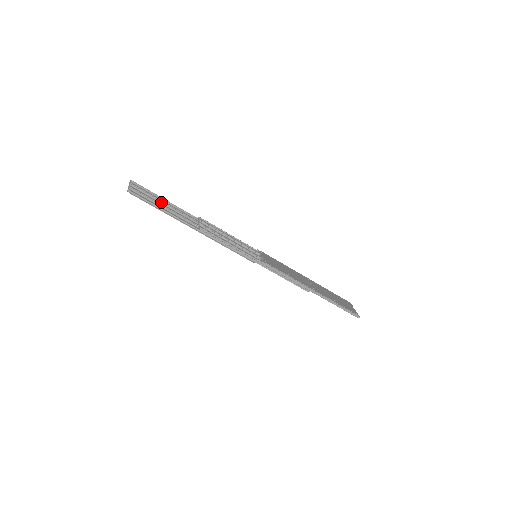
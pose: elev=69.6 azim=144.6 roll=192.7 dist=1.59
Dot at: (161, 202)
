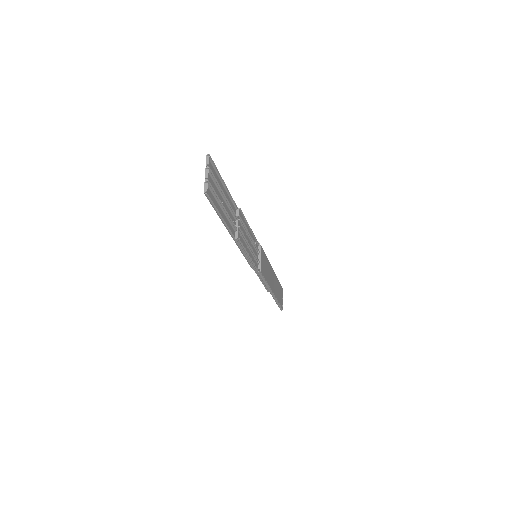
Dot at: (221, 193)
